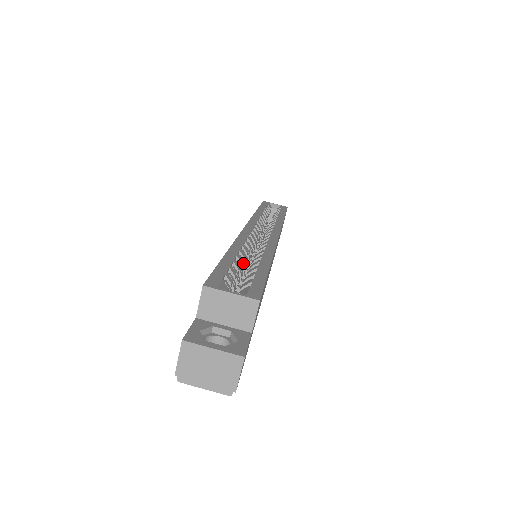
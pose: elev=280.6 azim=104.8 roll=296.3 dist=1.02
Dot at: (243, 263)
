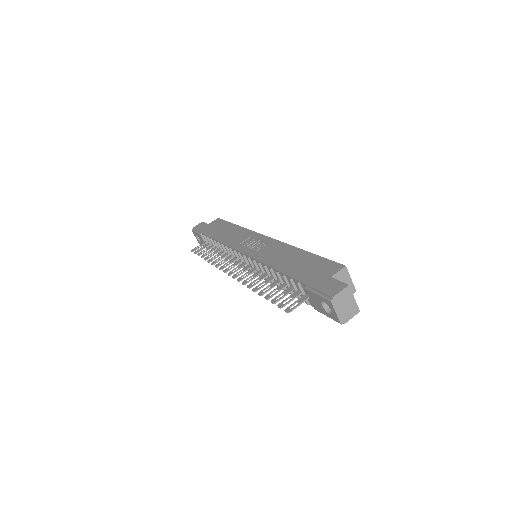
Dot at: occluded
